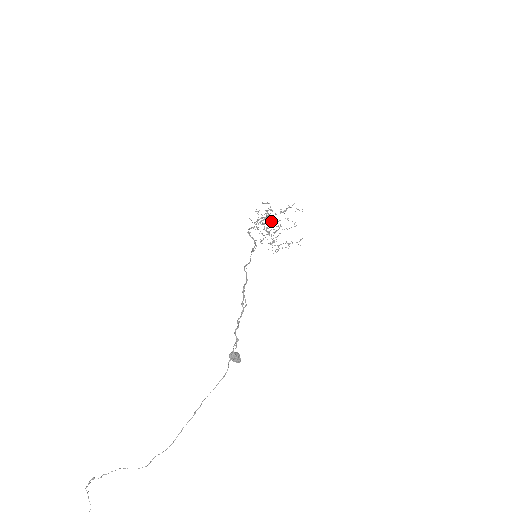
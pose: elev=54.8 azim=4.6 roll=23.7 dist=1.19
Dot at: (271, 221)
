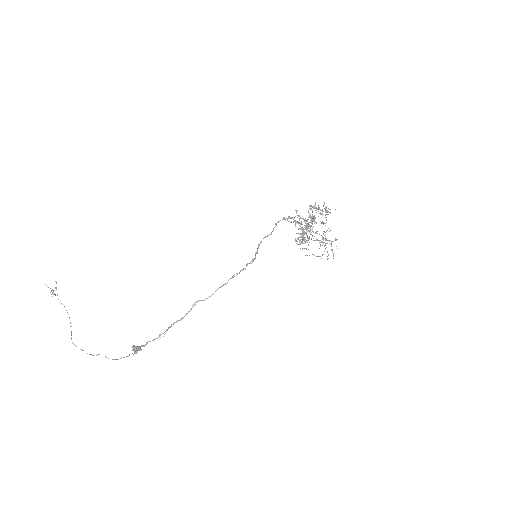
Dot at: (303, 236)
